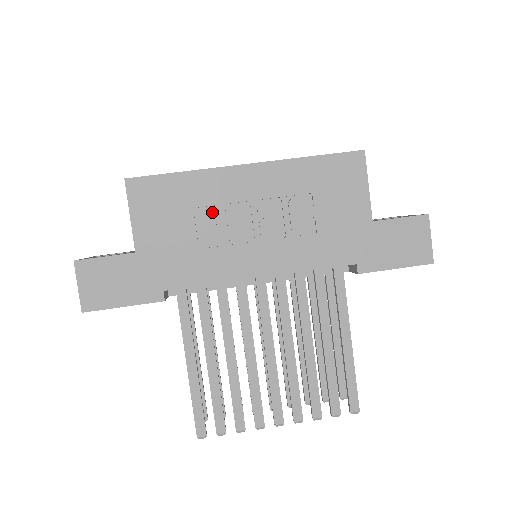
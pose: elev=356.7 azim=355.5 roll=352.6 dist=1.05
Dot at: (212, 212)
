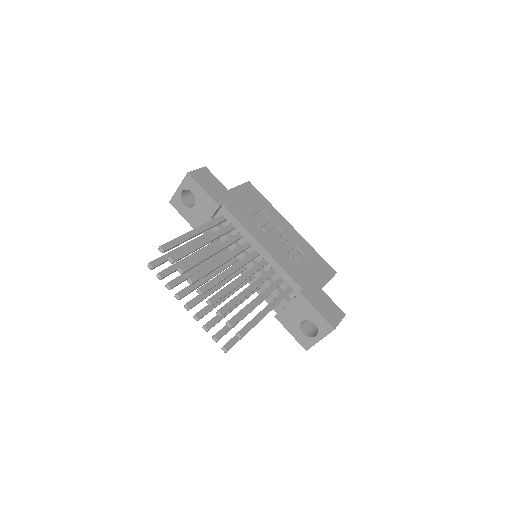
Dot at: (267, 217)
